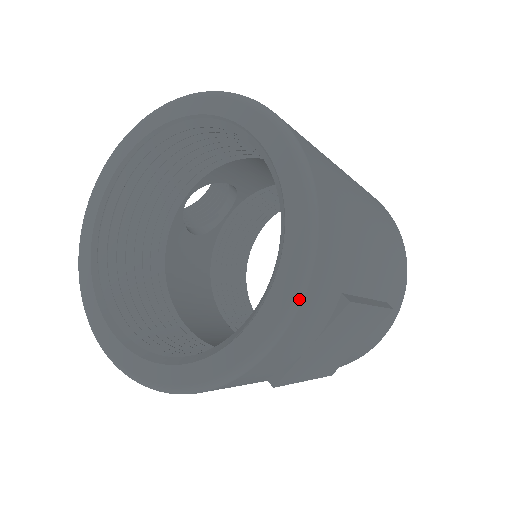
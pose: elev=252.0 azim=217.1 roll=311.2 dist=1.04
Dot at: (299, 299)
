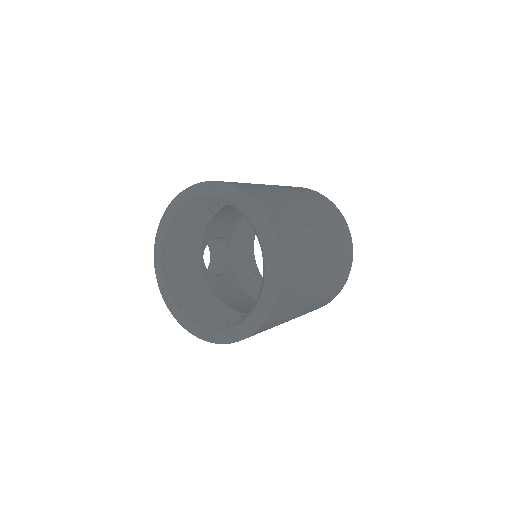
Dot at: (273, 235)
